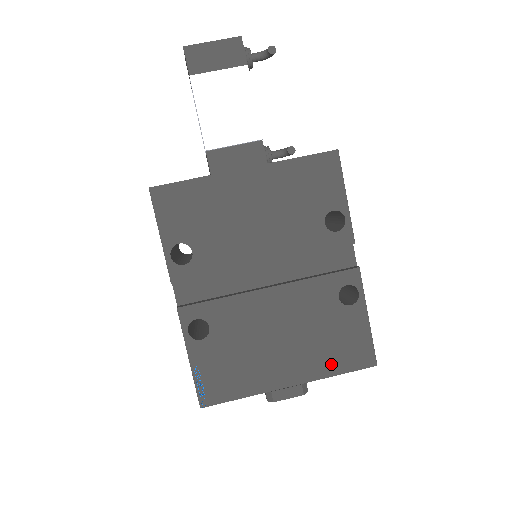
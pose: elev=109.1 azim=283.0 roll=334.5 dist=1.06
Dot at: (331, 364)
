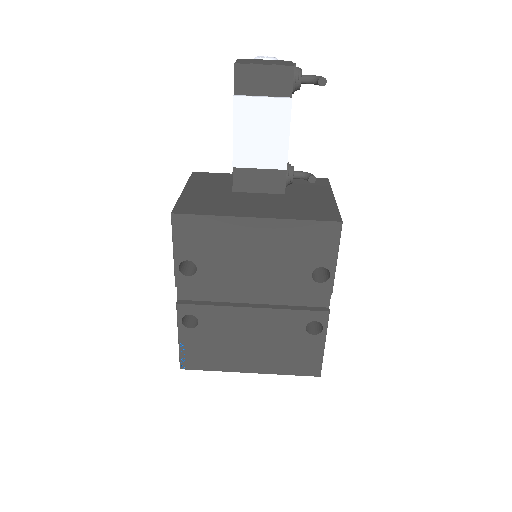
Dot at: (285, 367)
